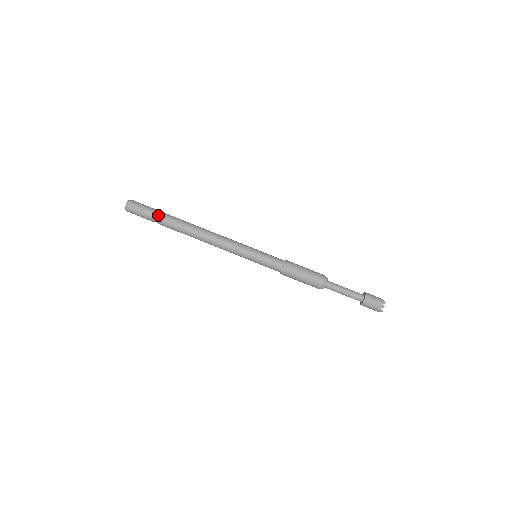
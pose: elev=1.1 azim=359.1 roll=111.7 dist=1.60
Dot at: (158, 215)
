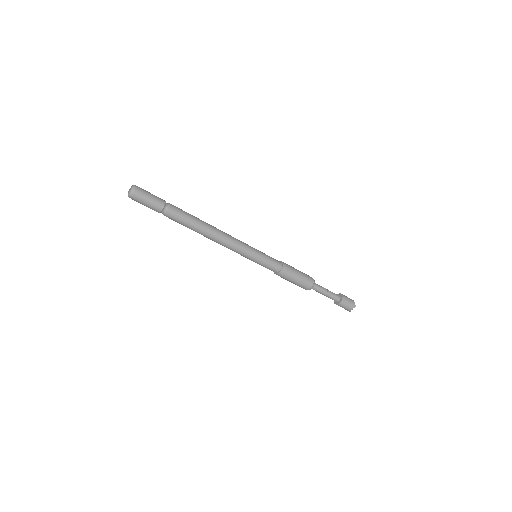
Dot at: (167, 203)
